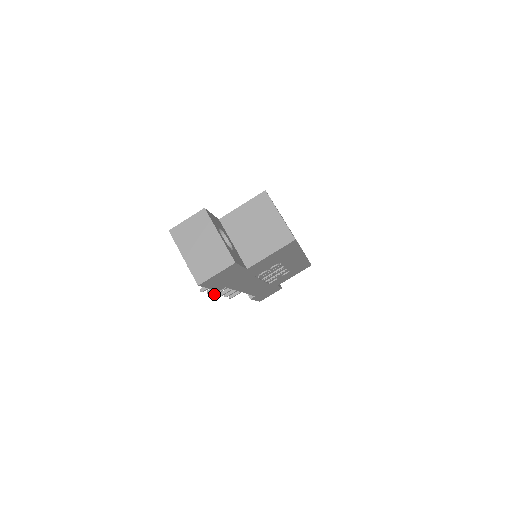
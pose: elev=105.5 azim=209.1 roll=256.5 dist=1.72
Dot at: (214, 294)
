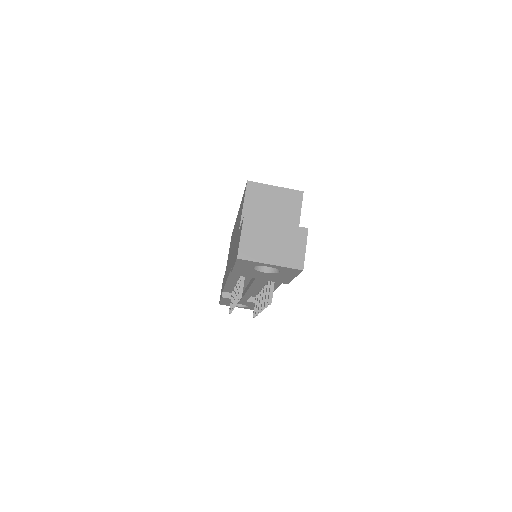
Dot at: (263, 309)
